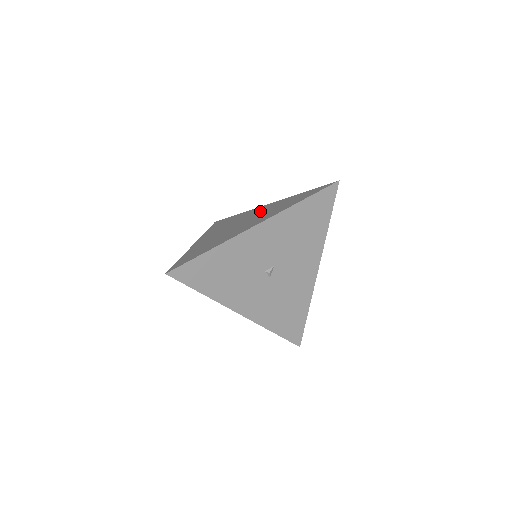
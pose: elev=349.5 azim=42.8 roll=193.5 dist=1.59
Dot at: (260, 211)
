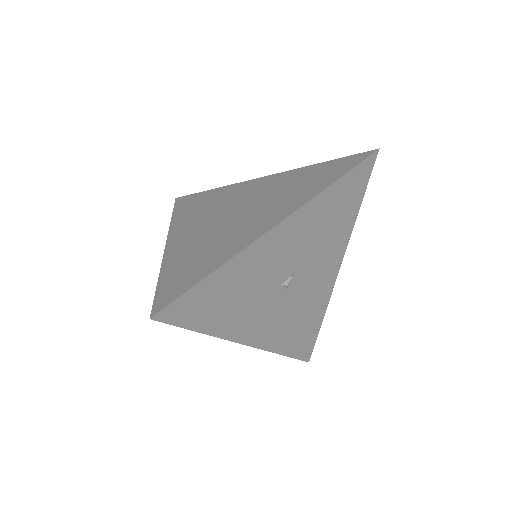
Dot at: (258, 191)
